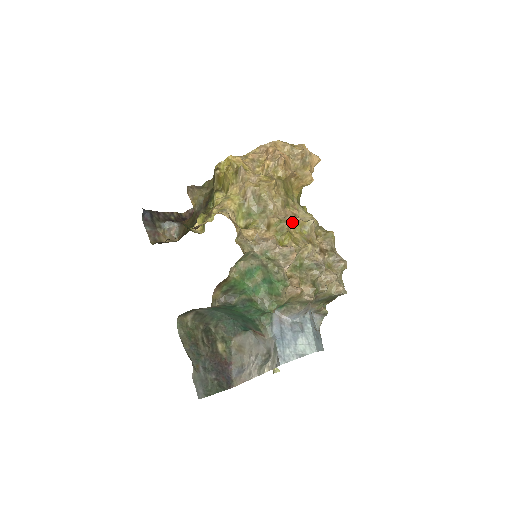
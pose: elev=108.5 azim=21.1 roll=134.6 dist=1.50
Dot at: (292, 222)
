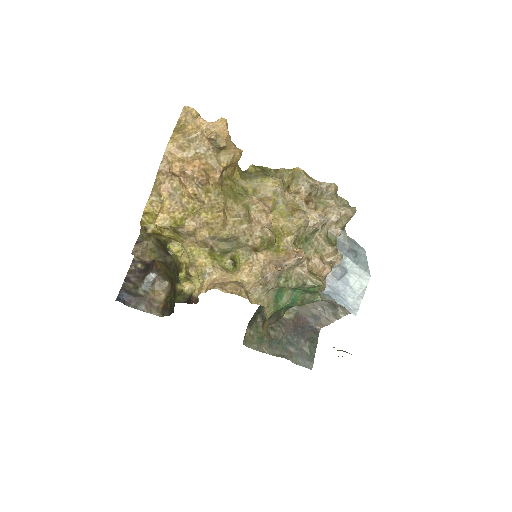
Dot at: (269, 222)
